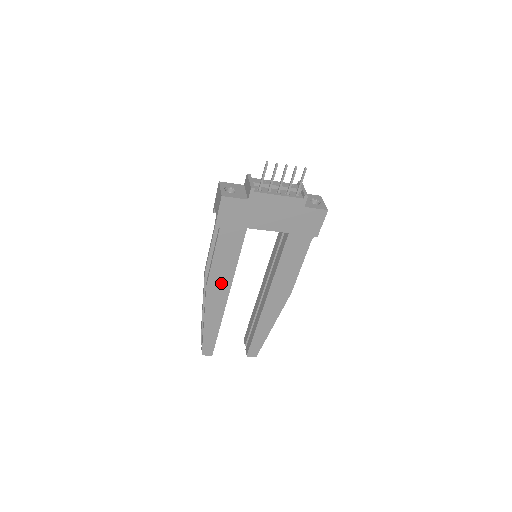
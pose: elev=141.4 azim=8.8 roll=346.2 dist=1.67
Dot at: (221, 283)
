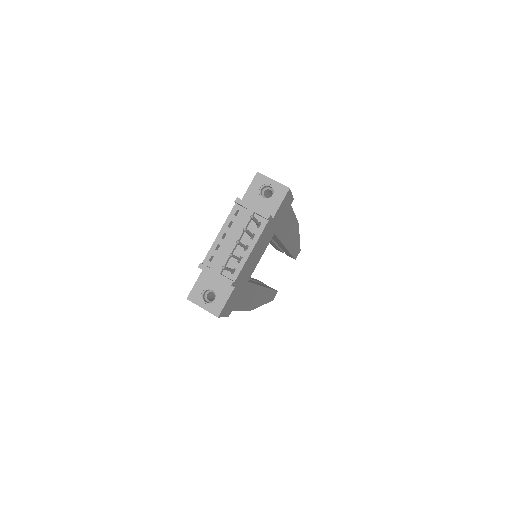
Dot at: (256, 297)
